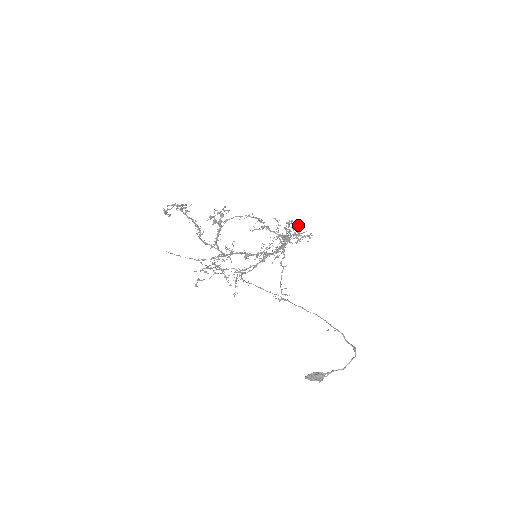
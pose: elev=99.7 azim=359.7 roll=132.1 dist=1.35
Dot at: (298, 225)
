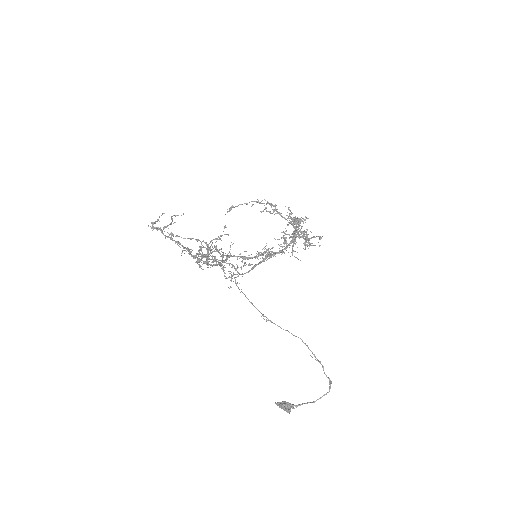
Dot at: (306, 234)
